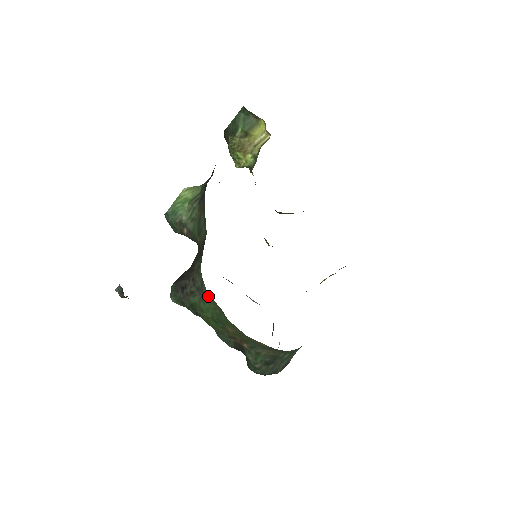
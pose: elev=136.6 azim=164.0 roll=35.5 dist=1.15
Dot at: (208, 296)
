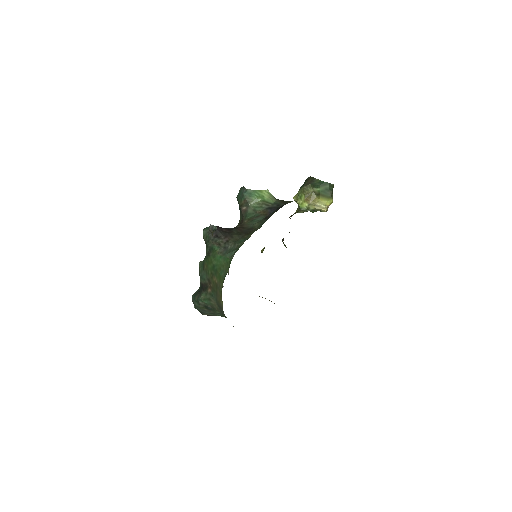
Dot at: (228, 259)
